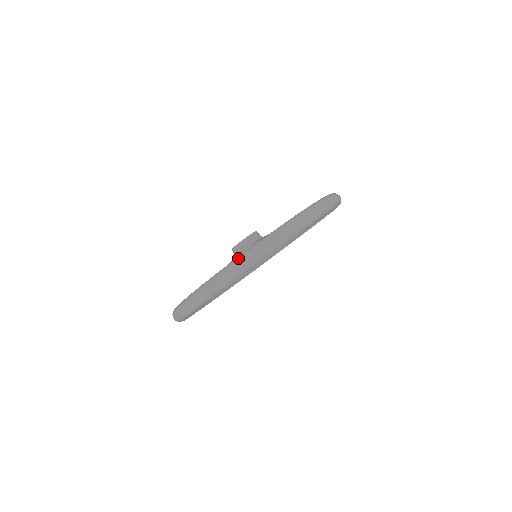
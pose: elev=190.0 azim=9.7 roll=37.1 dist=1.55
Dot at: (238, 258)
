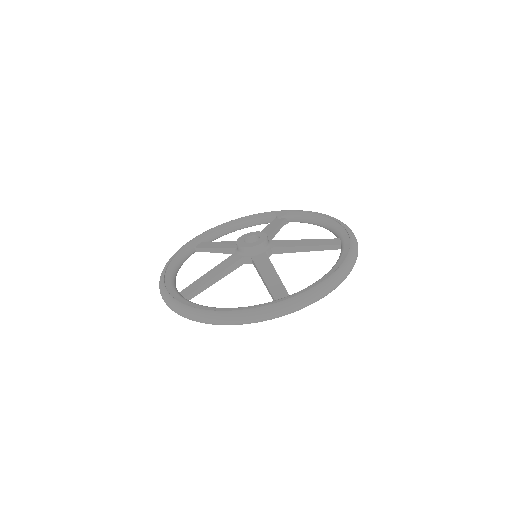
Dot at: (339, 273)
